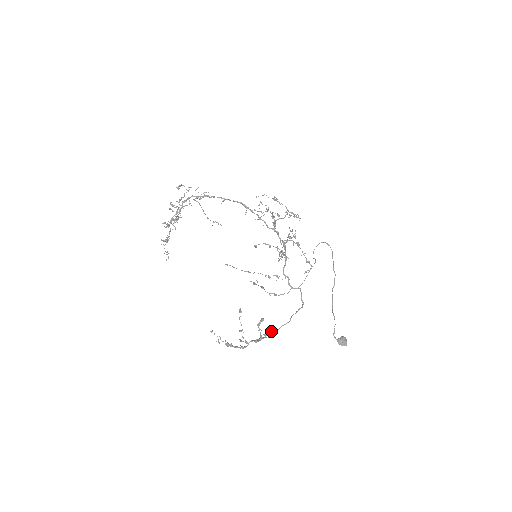
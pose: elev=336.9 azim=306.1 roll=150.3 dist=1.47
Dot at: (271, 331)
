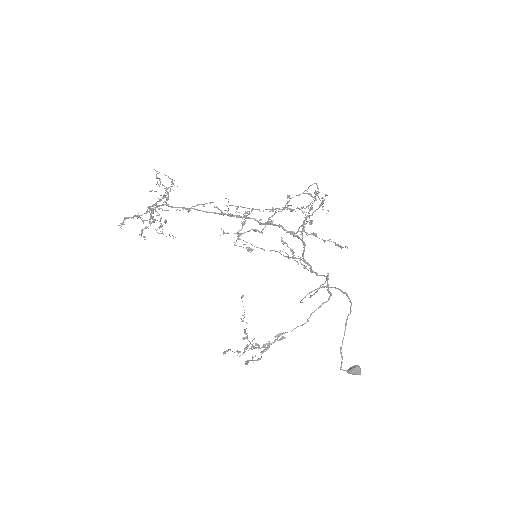
Dot at: occluded
